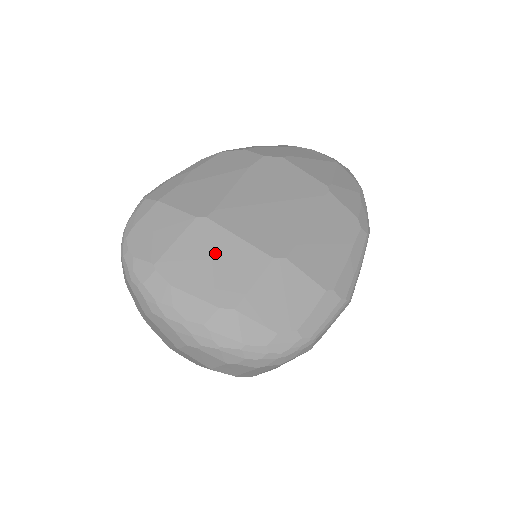
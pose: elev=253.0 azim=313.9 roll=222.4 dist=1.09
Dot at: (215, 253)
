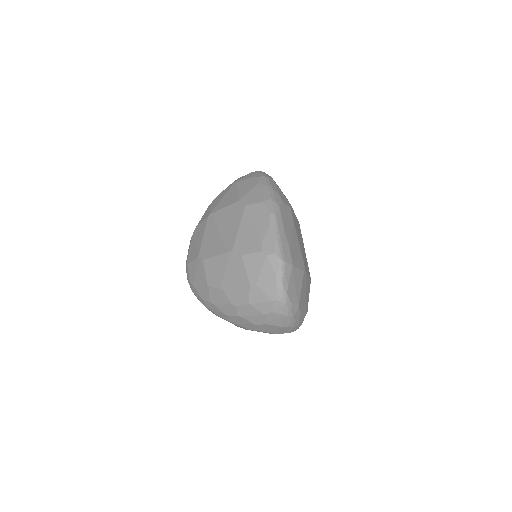
Dot at: (306, 288)
